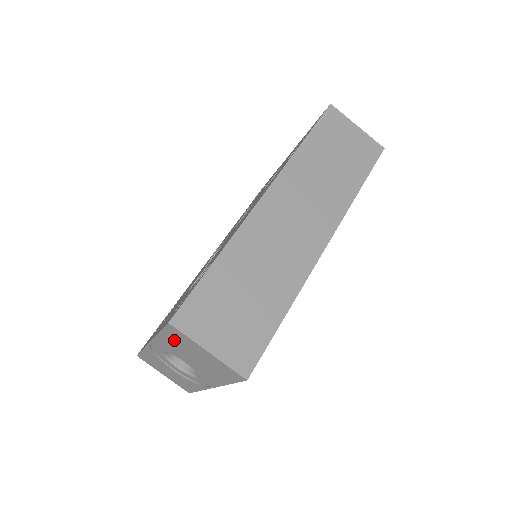
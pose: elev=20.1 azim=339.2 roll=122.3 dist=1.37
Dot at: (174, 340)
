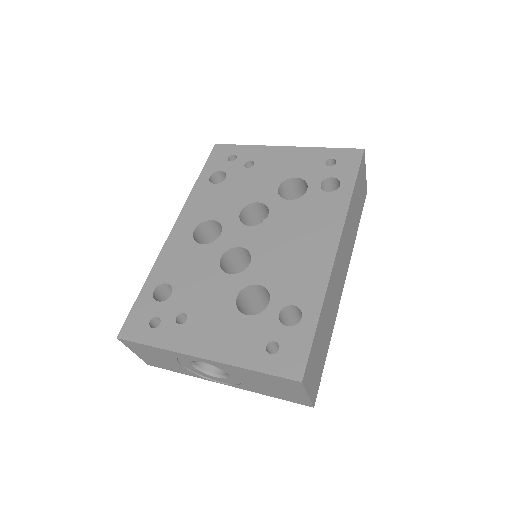
Dot at: (270, 379)
